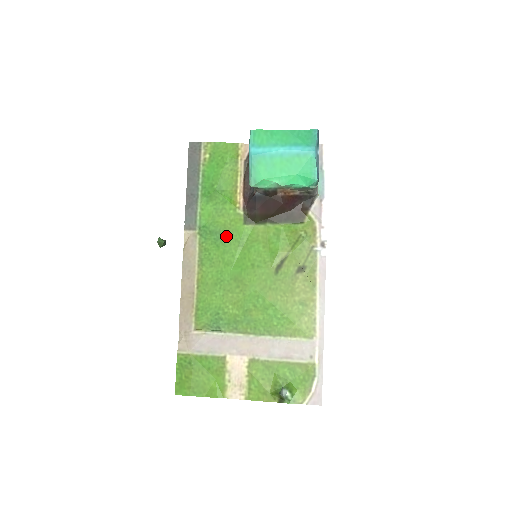
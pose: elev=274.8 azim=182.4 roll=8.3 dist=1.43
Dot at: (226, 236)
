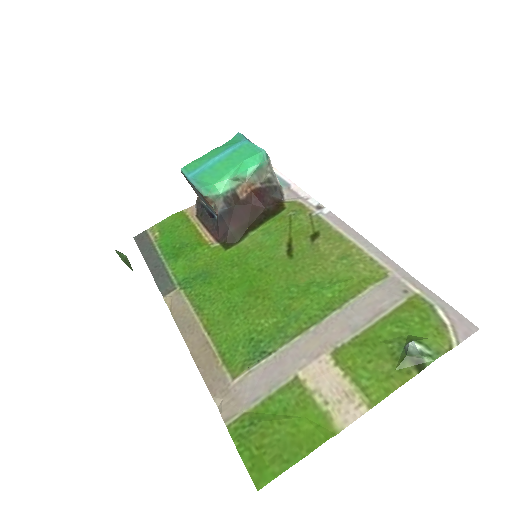
Dot at: (213, 270)
